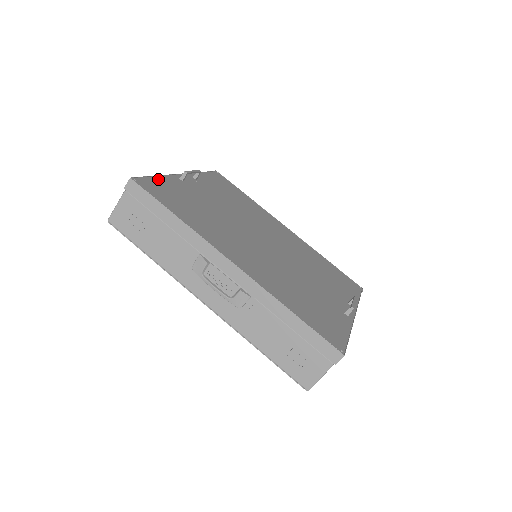
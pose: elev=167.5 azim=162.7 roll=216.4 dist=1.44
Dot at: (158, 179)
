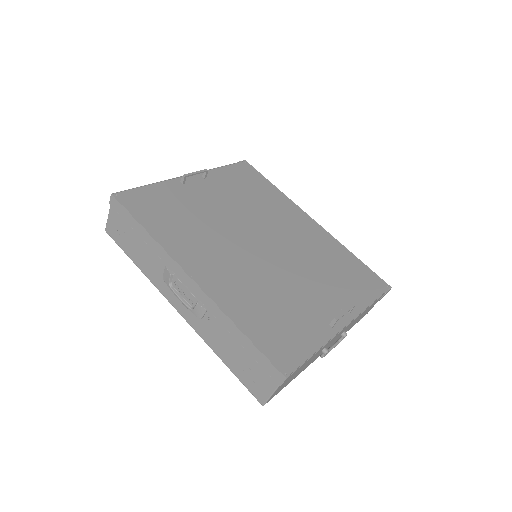
Dot at: (148, 188)
